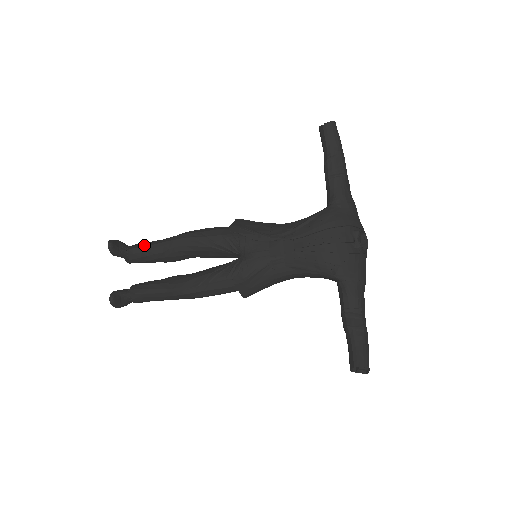
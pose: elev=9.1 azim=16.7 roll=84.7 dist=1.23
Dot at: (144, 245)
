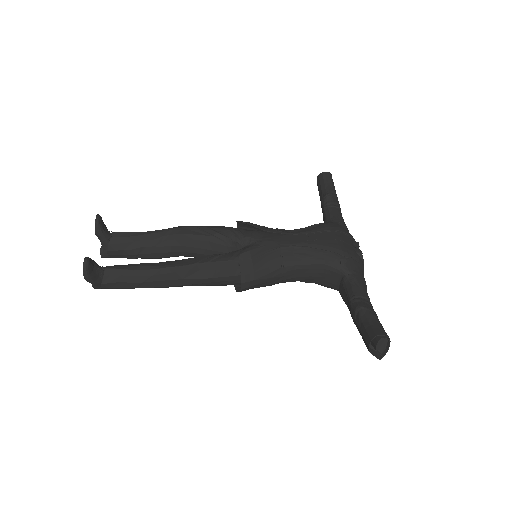
Dot at: (132, 232)
